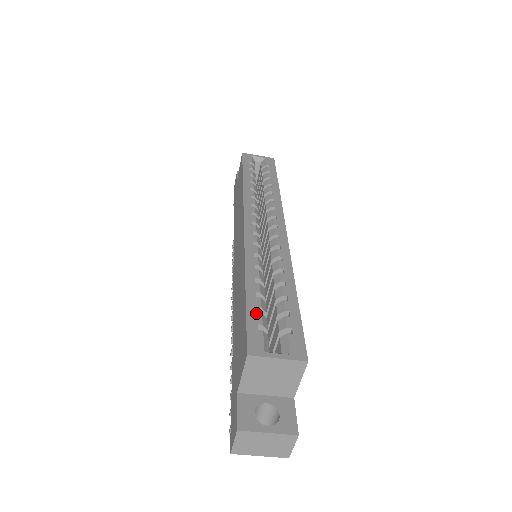
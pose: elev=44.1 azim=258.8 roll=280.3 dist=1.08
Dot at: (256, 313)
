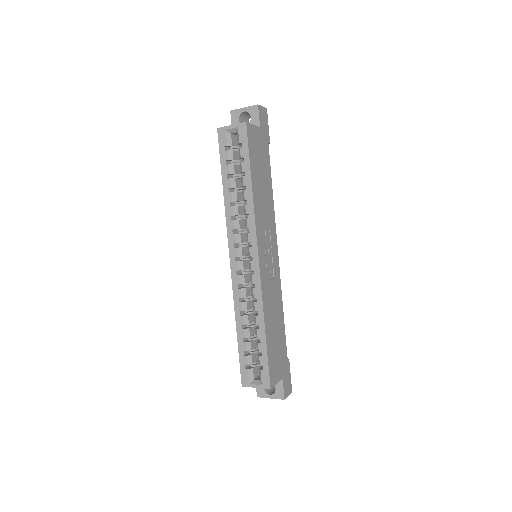
Dot at: (244, 356)
